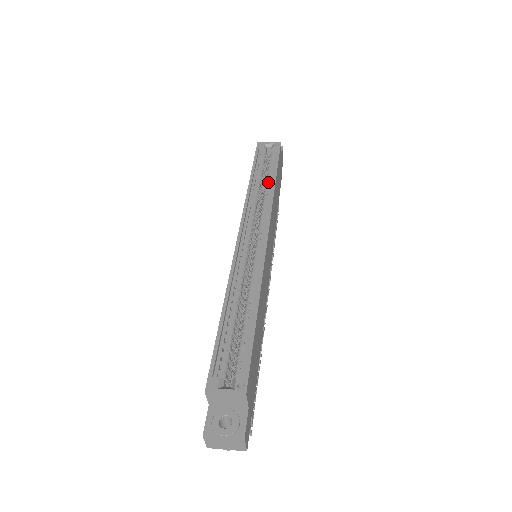
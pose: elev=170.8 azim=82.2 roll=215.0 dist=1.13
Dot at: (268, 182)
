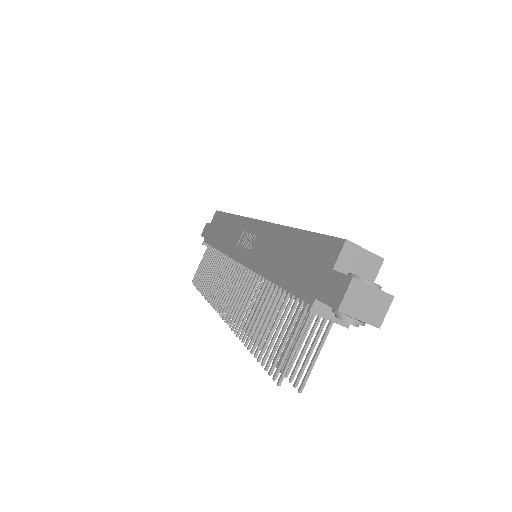
Dot at: occluded
